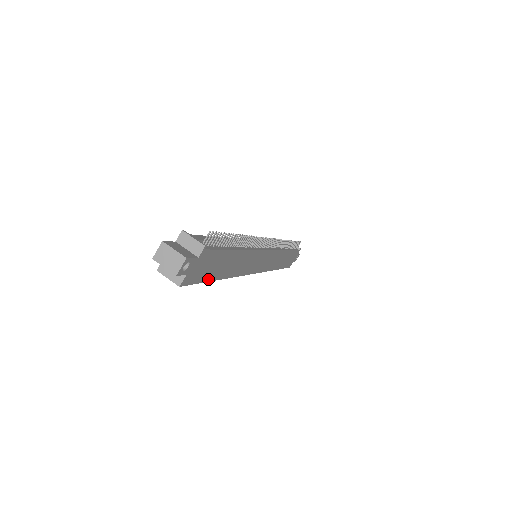
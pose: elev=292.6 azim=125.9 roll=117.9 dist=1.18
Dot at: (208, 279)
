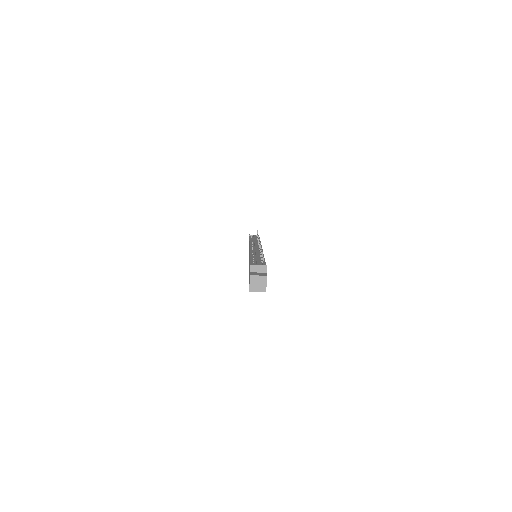
Dot at: occluded
